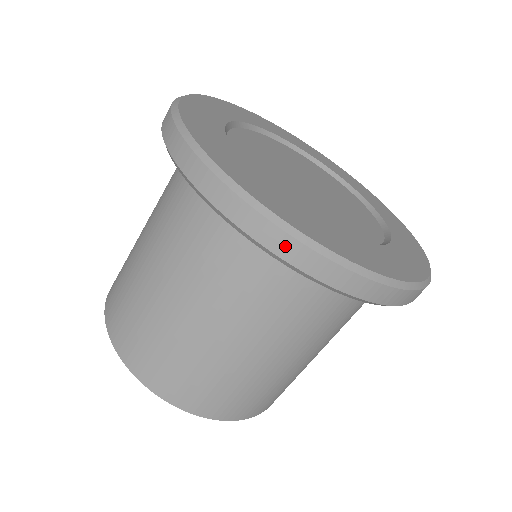
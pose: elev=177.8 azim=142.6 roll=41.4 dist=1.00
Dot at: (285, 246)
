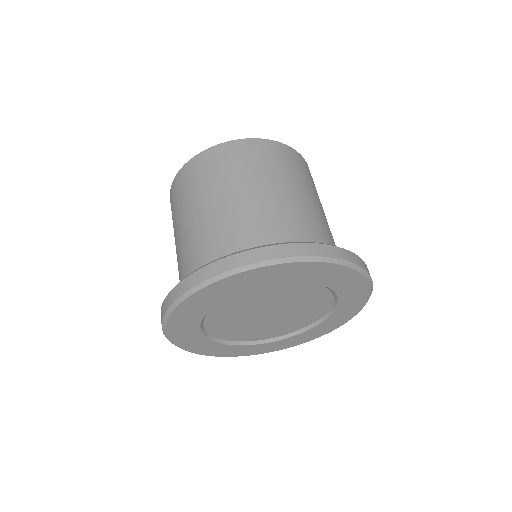
Dot at: occluded
